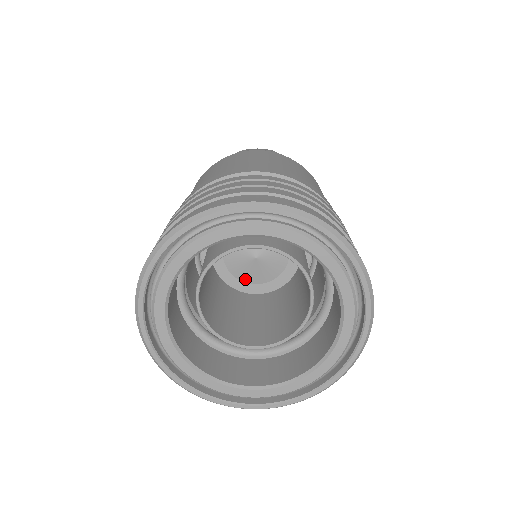
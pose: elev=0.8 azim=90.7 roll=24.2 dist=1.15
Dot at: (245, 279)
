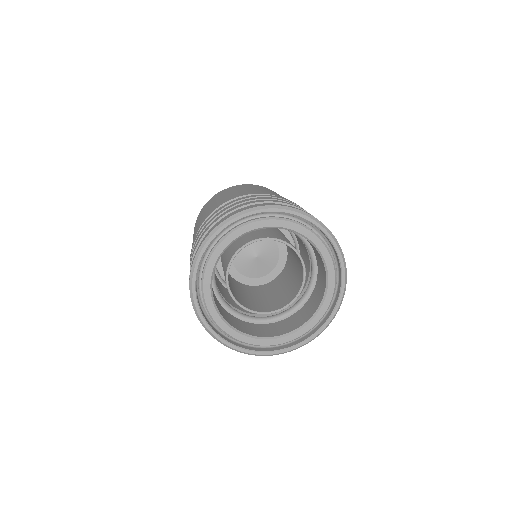
Dot at: (243, 272)
